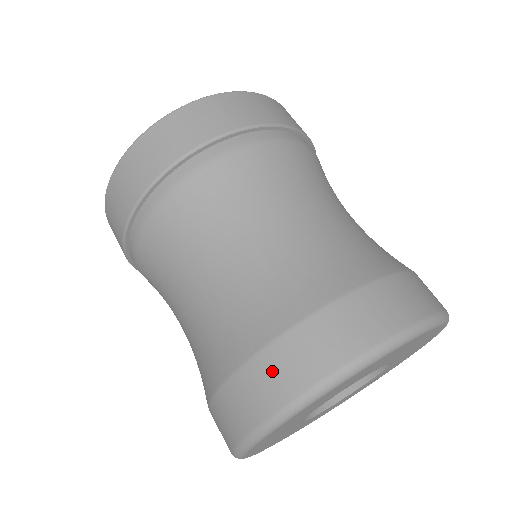
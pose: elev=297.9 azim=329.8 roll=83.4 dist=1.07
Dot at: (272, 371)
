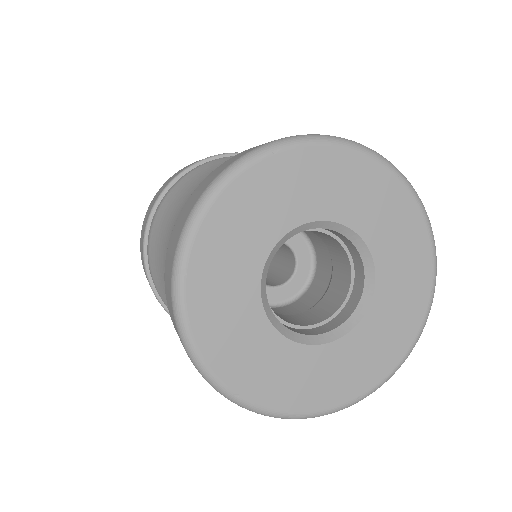
Dot at: (183, 214)
